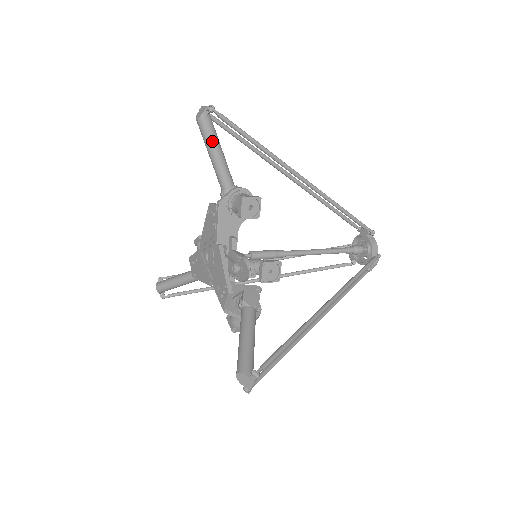
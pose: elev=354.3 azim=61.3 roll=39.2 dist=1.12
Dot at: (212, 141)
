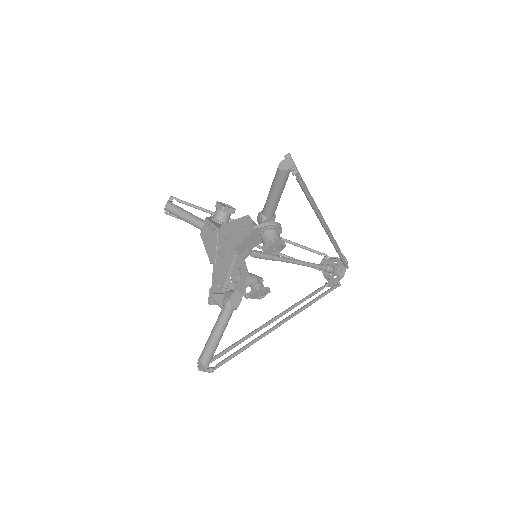
Dot at: (279, 188)
